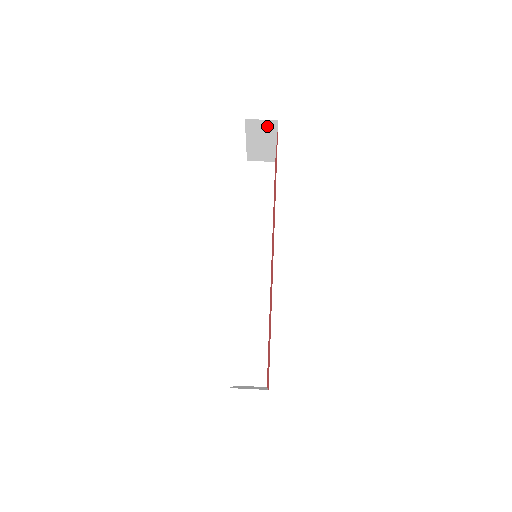
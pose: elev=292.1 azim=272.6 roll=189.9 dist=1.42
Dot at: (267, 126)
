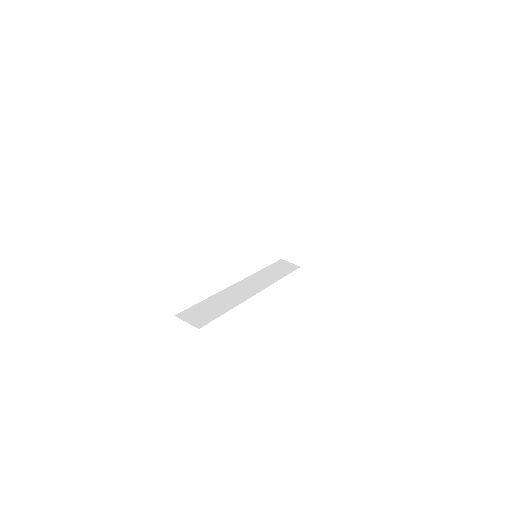
Dot at: (308, 217)
